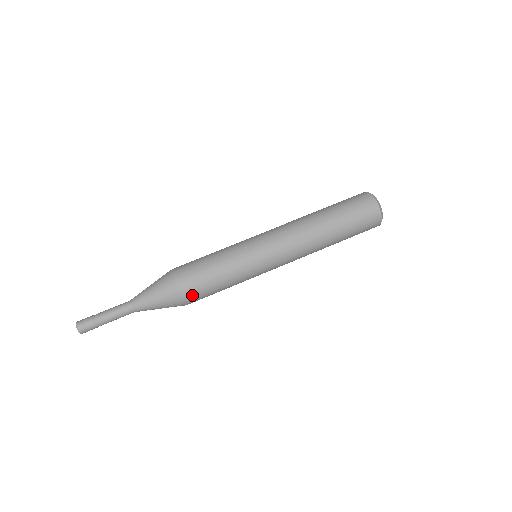
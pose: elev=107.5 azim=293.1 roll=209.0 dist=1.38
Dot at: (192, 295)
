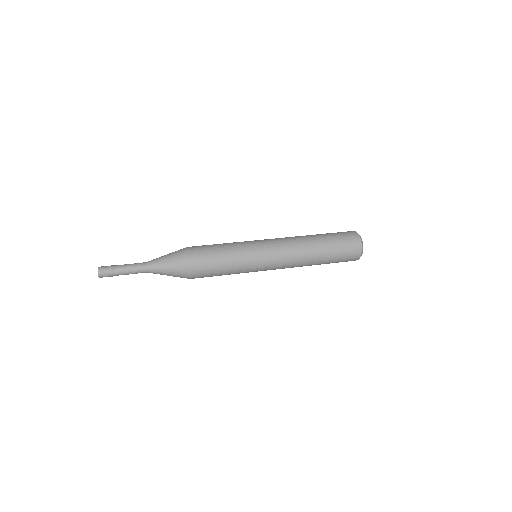
Dot at: (196, 250)
